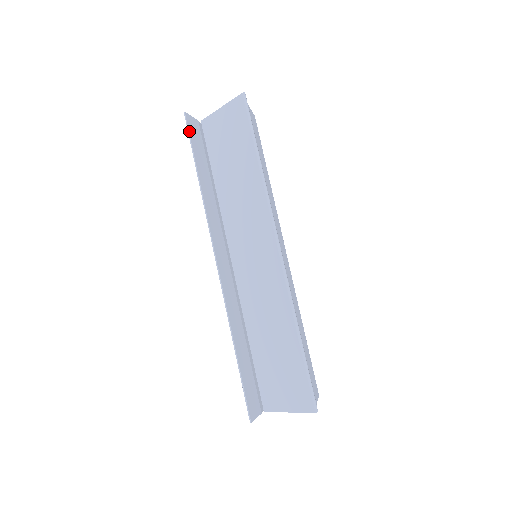
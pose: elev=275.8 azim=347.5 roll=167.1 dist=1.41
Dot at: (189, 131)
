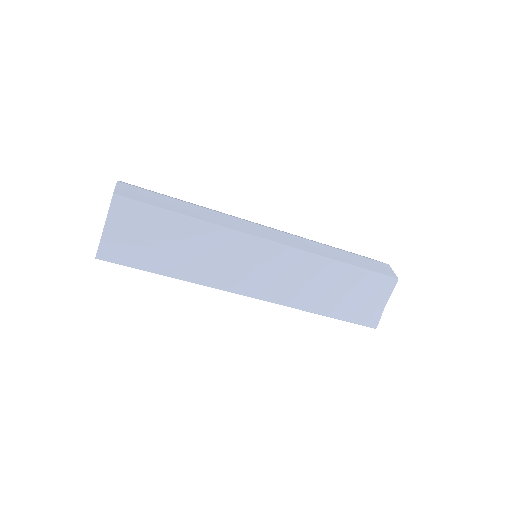
Dot at: occluded
